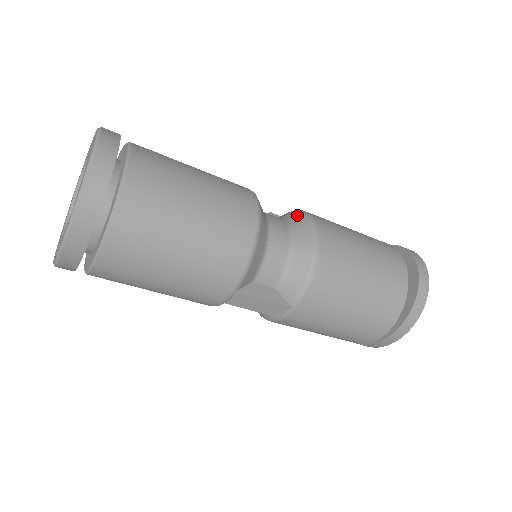
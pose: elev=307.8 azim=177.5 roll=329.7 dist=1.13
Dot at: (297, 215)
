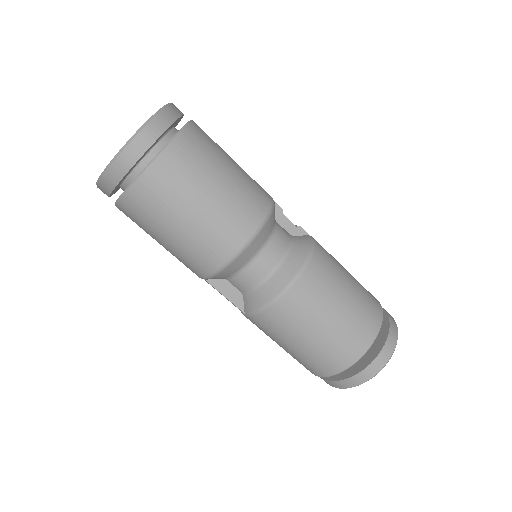
Dot at: (301, 252)
